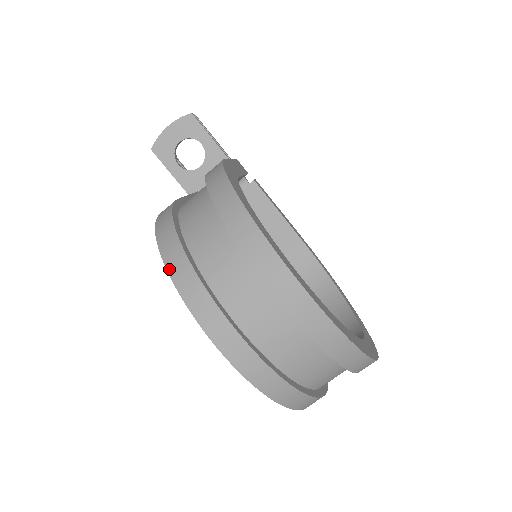
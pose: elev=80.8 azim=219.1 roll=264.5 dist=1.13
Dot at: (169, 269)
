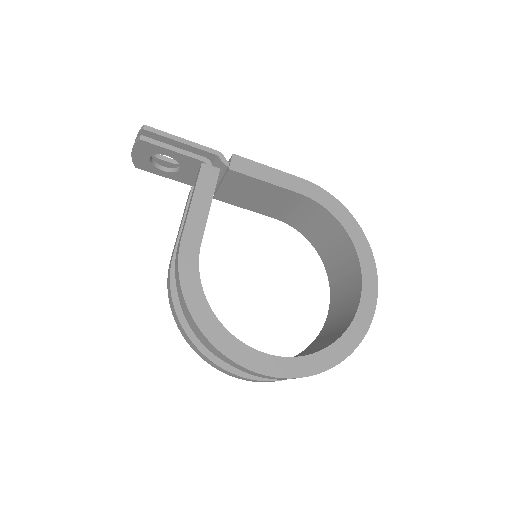
Dot at: occluded
